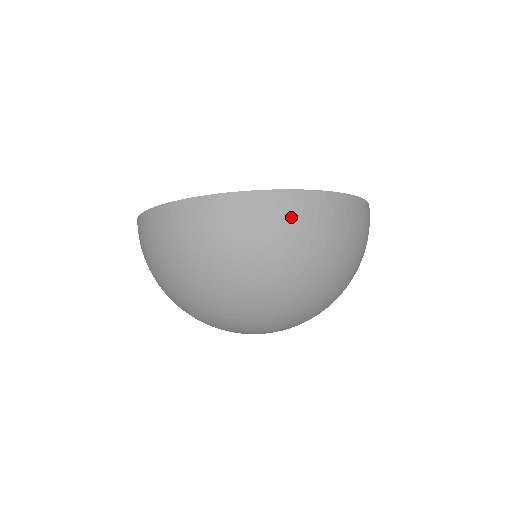
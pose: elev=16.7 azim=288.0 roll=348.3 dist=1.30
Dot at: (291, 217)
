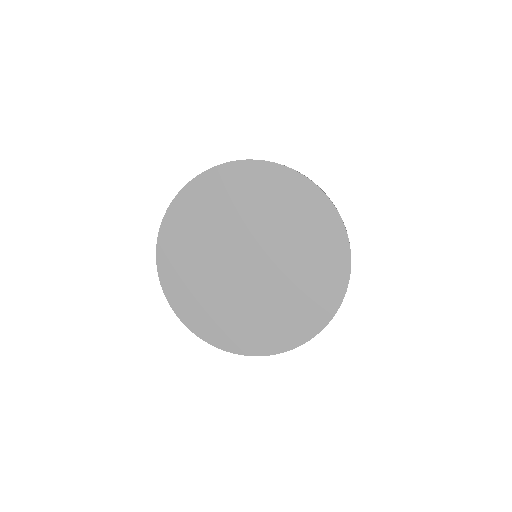
Dot at: occluded
